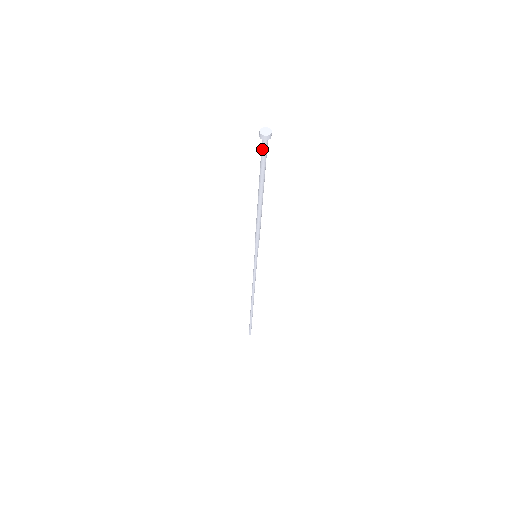
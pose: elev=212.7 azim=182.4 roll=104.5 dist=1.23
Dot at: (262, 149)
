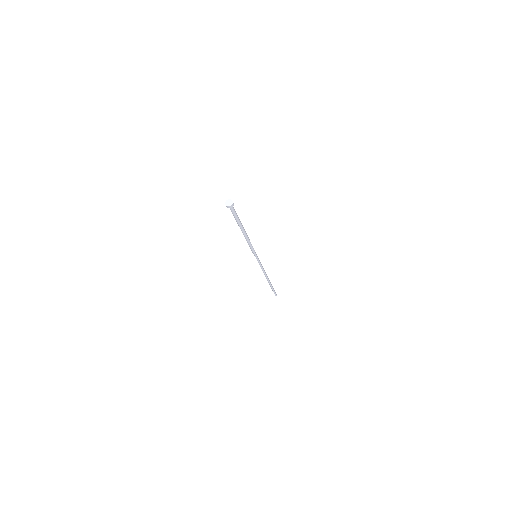
Dot at: (232, 211)
